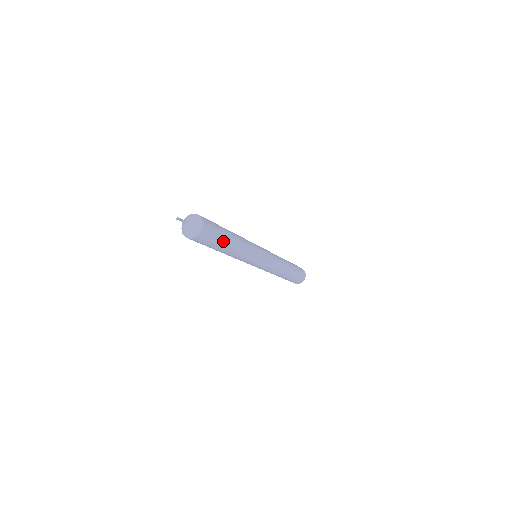
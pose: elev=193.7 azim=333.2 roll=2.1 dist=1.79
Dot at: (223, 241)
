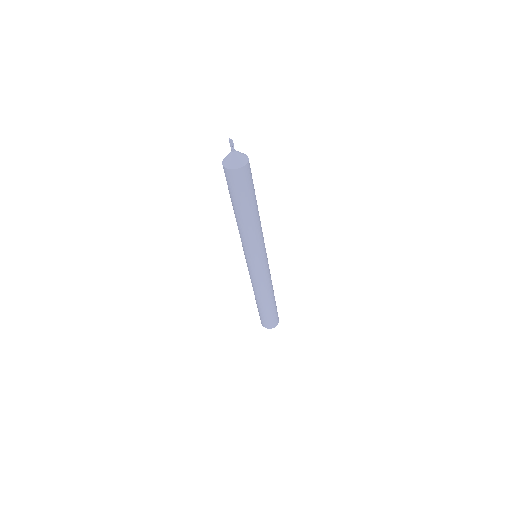
Dot at: (254, 192)
